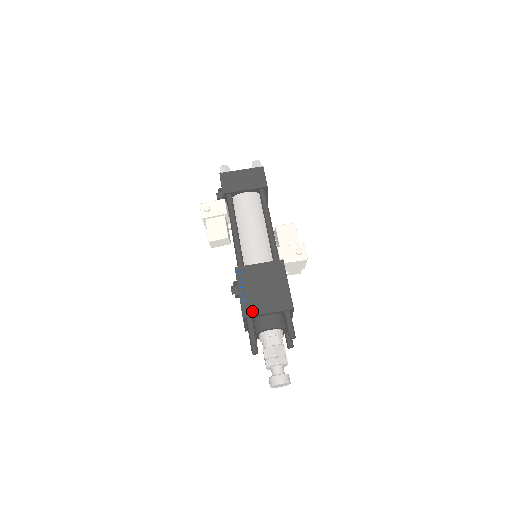
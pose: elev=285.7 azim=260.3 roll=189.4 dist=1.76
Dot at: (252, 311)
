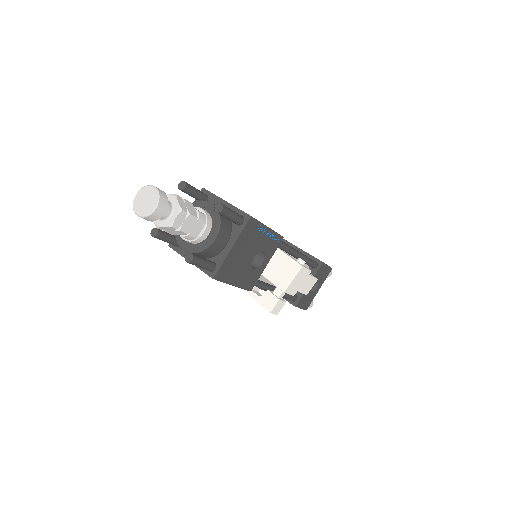
Dot at: occluded
